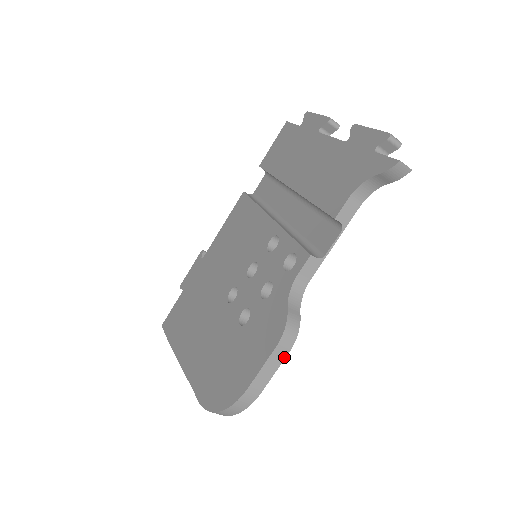
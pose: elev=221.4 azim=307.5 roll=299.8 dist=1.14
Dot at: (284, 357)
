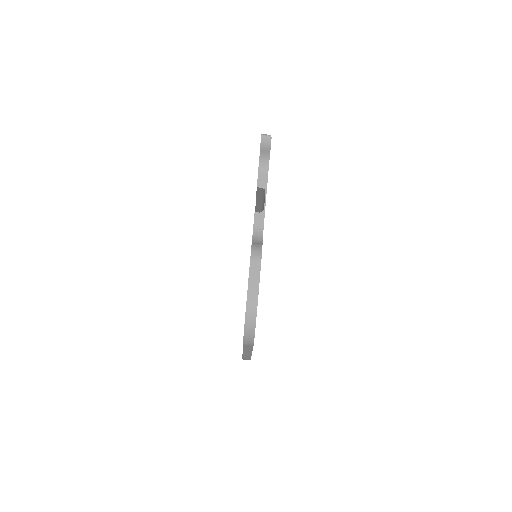
Dot at: (260, 268)
